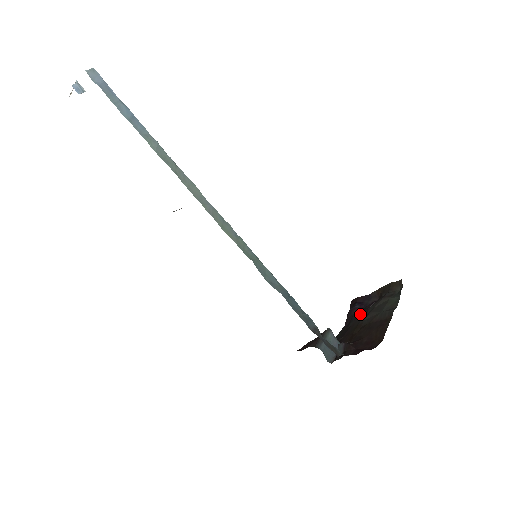
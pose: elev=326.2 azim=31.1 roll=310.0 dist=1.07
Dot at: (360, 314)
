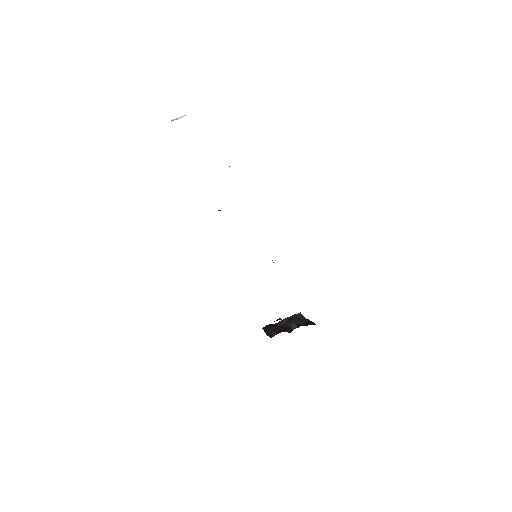
Dot at: (280, 327)
